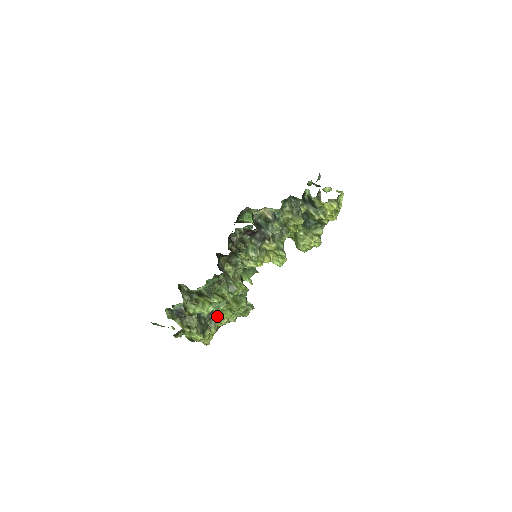
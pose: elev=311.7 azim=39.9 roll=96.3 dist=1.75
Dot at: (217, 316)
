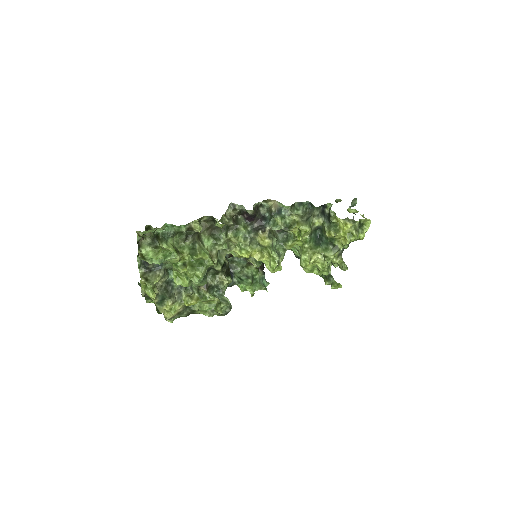
Dot at: (174, 278)
